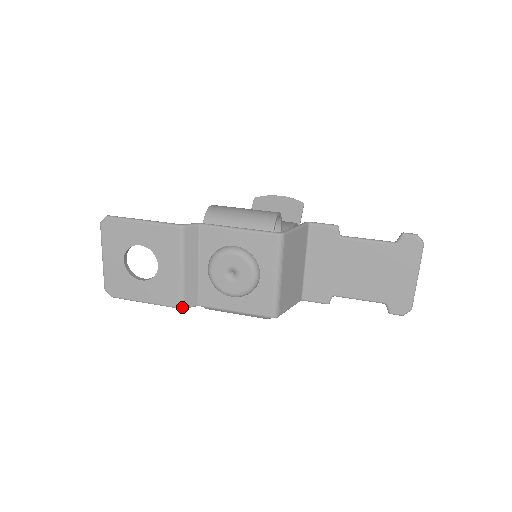
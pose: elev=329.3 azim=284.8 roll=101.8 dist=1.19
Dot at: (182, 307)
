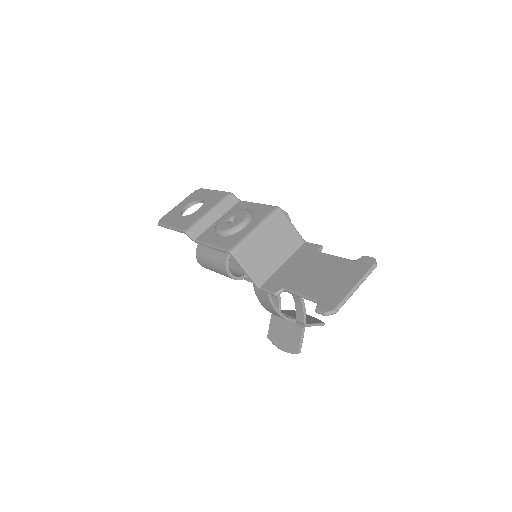
Dot at: (186, 231)
